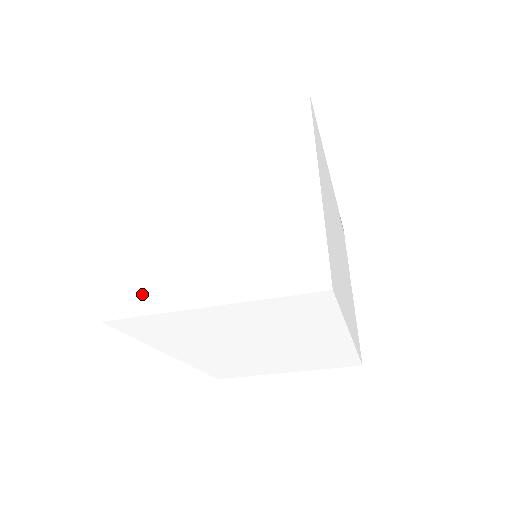
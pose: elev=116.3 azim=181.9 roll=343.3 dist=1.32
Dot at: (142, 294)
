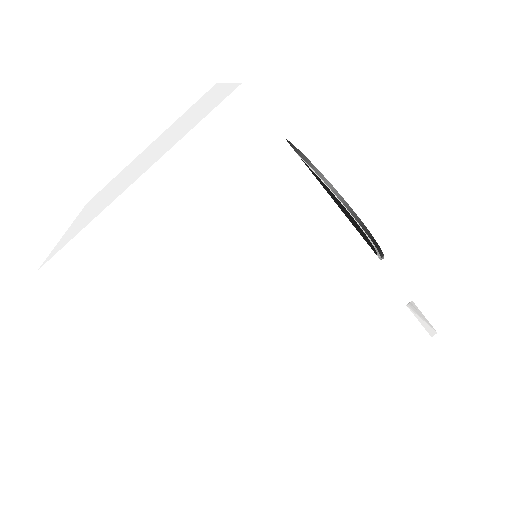
Dot at: (94, 199)
